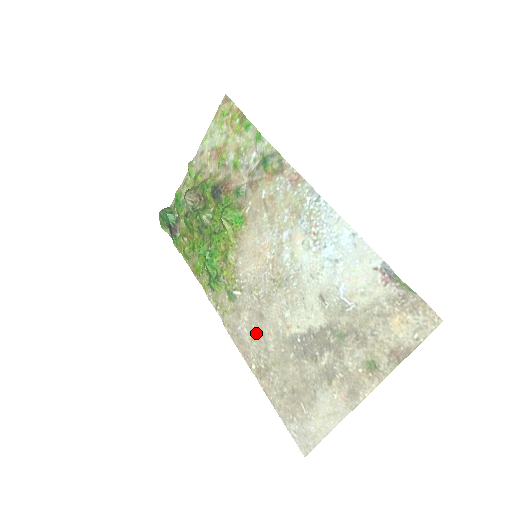
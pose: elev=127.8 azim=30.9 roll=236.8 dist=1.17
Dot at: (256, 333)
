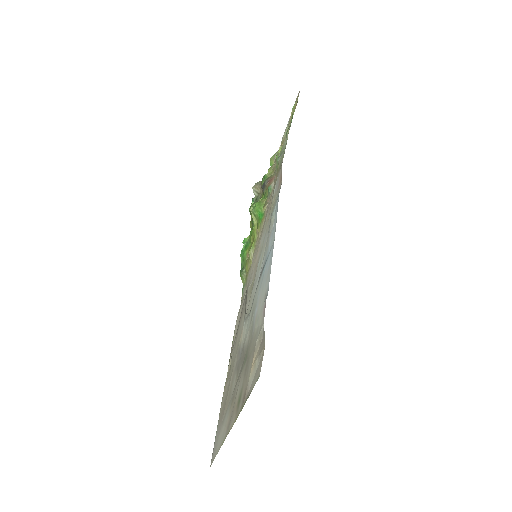
Dot at: (237, 332)
